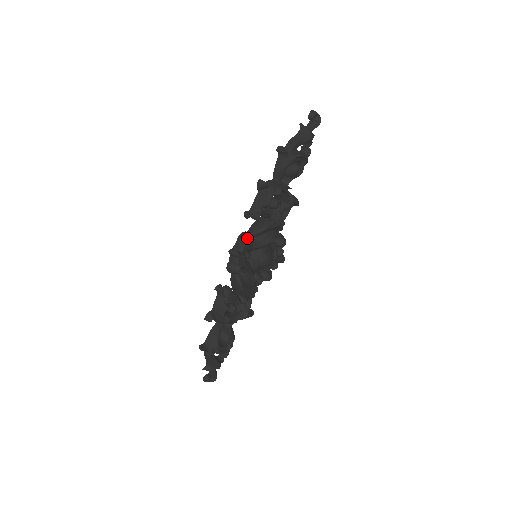
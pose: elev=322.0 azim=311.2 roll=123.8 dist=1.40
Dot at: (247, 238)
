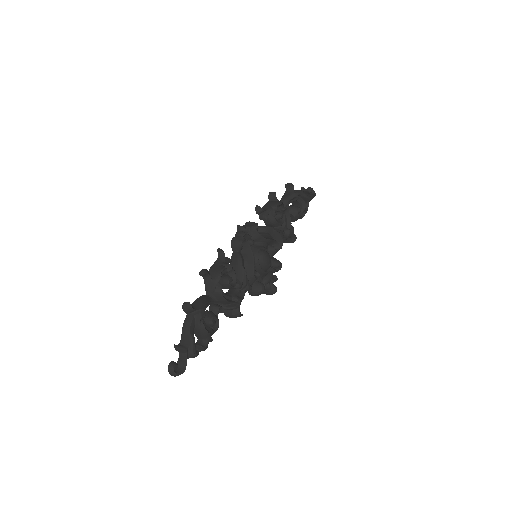
Dot at: occluded
